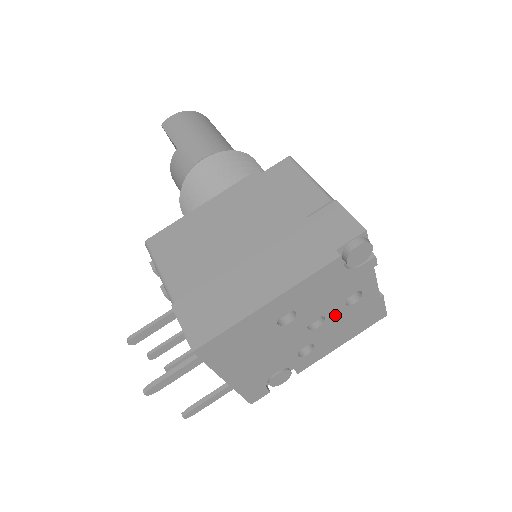
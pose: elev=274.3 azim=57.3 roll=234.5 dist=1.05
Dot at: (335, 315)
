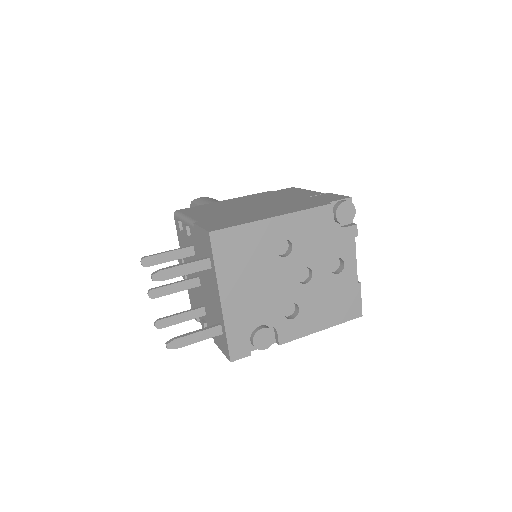
Dot at: (321, 278)
